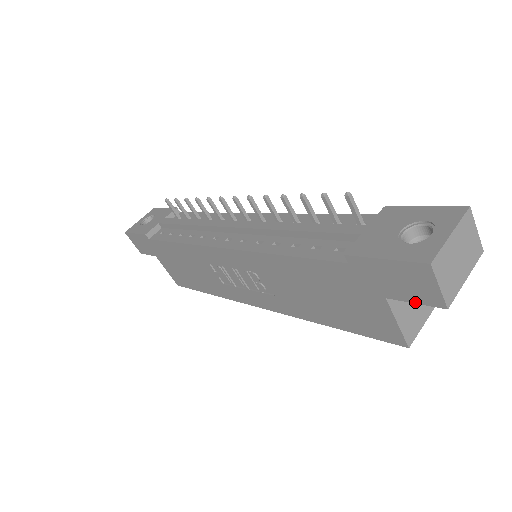
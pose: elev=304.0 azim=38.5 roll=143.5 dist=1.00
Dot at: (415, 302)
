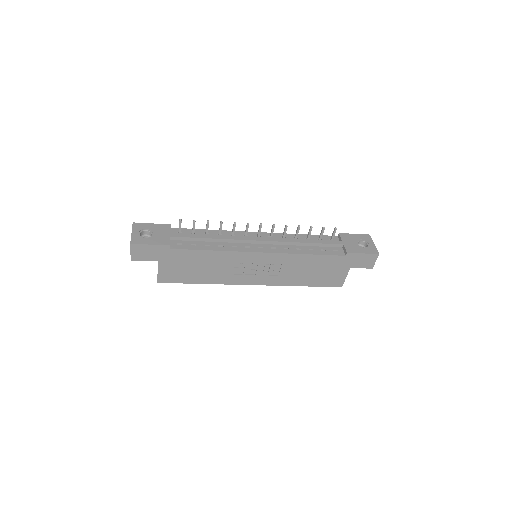
Dot at: occluded
